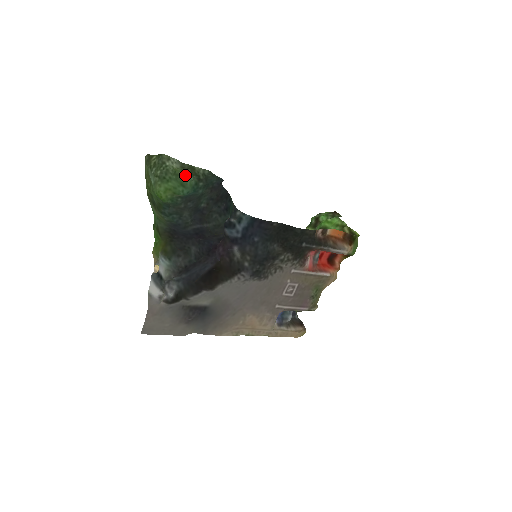
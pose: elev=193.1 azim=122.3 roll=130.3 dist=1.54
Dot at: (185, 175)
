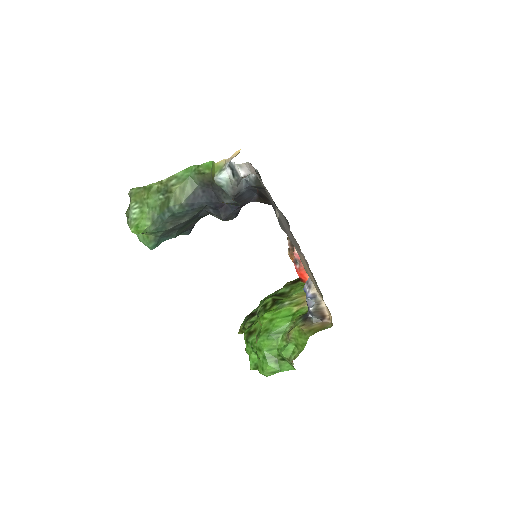
Dot at: occluded
